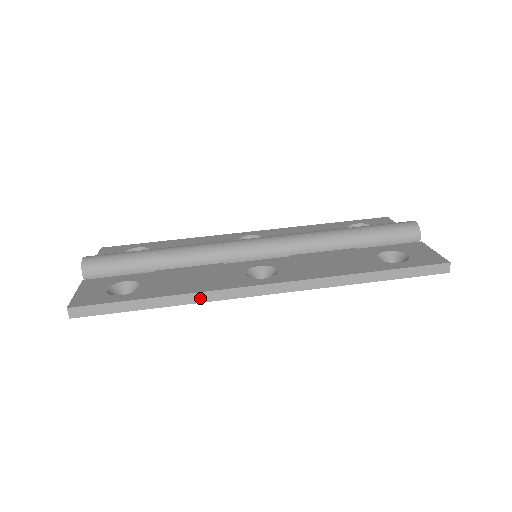
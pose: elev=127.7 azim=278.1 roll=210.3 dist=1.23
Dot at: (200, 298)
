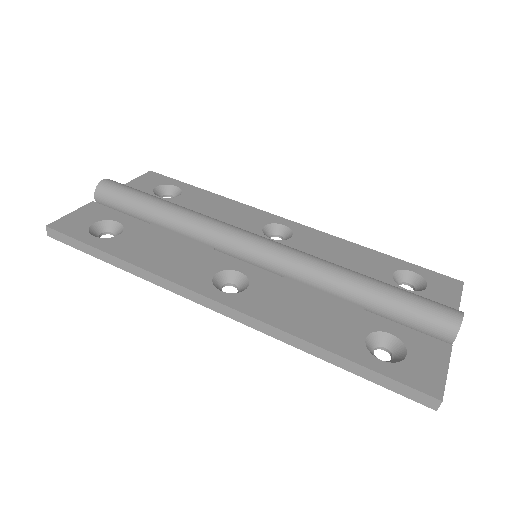
Dot at: (150, 278)
